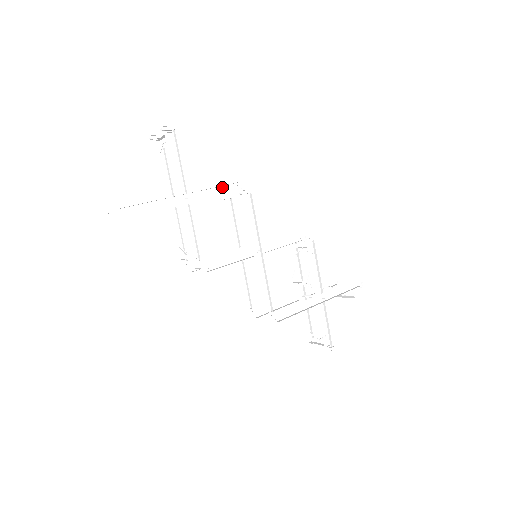
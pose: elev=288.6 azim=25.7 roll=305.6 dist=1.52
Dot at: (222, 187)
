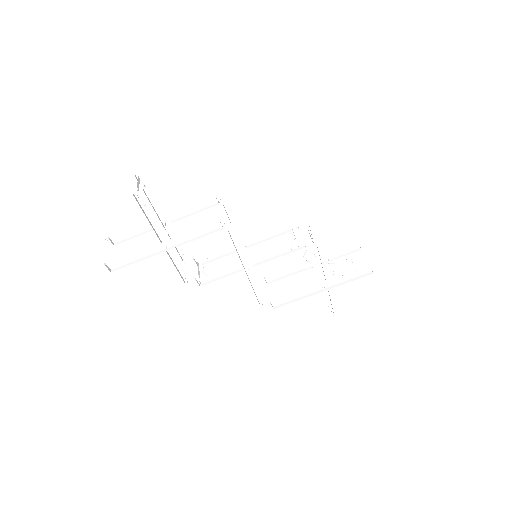
Dot at: (204, 227)
